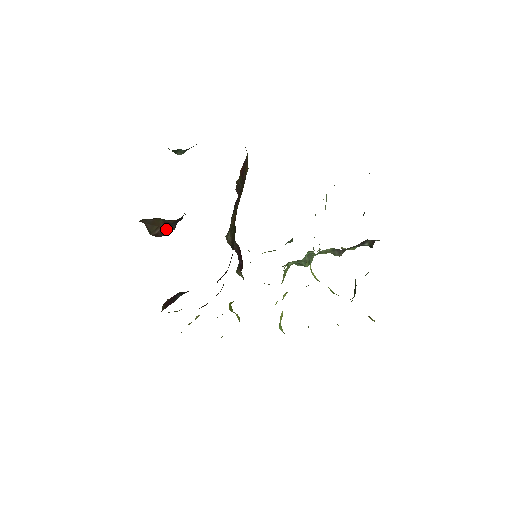
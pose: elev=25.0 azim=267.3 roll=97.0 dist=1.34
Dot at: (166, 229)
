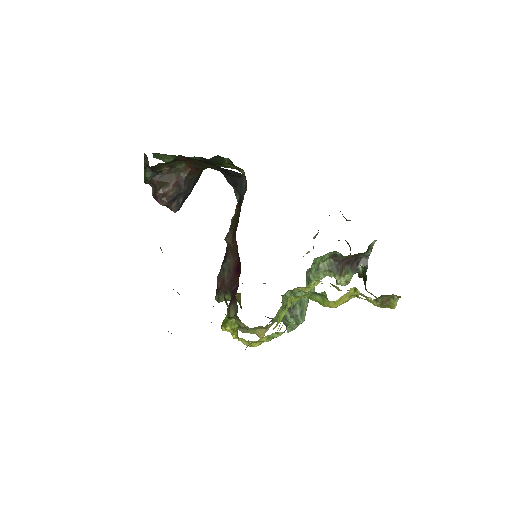
Dot at: (175, 192)
